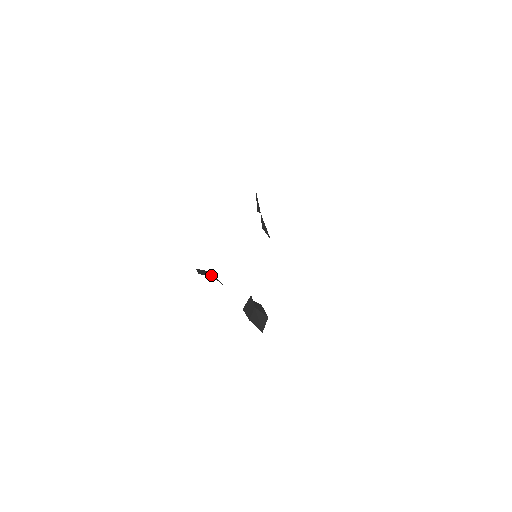
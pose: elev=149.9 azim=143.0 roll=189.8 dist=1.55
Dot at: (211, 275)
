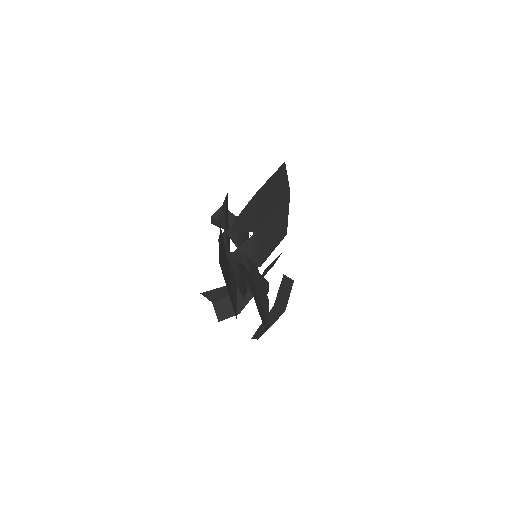
Dot at: (229, 224)
